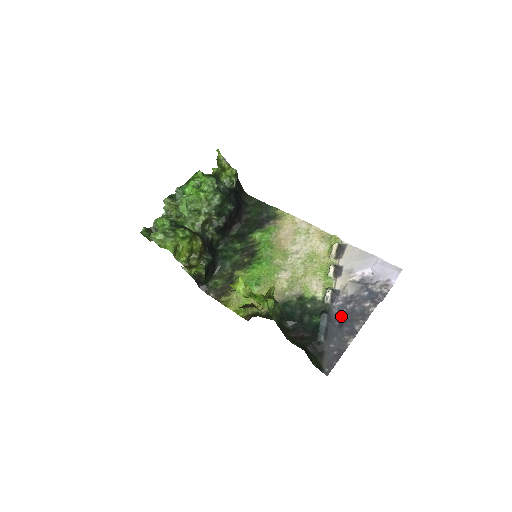
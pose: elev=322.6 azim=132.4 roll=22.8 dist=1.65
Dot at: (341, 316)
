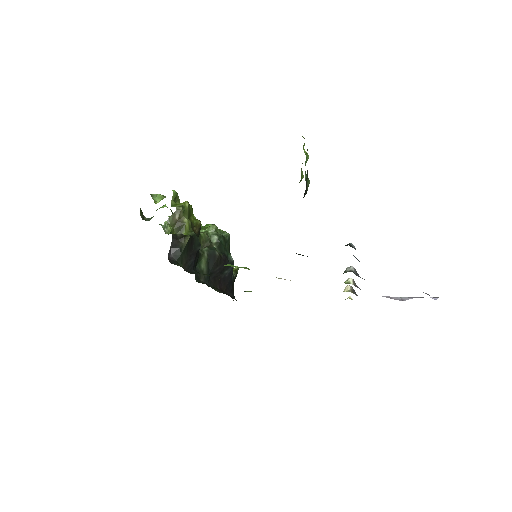
Dot at: occluded
